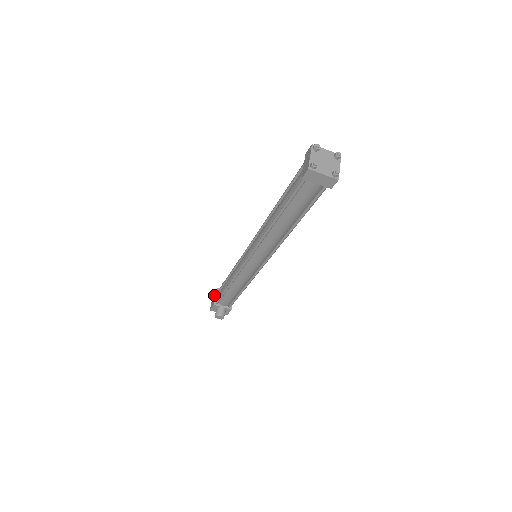
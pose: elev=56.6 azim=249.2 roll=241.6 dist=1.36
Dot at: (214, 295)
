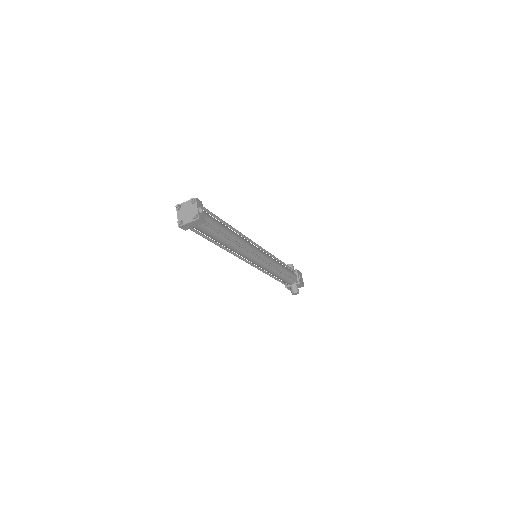
Dot at: occluded
